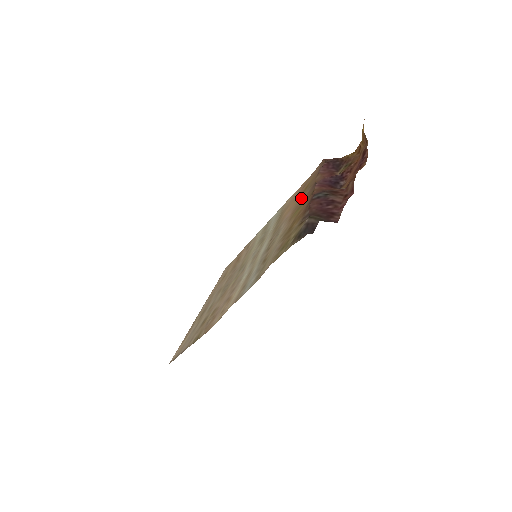
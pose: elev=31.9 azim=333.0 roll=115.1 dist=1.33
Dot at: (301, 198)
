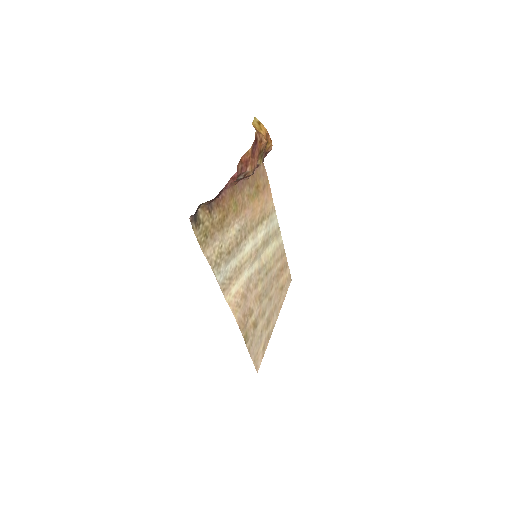
Dot at: (248, 197)
